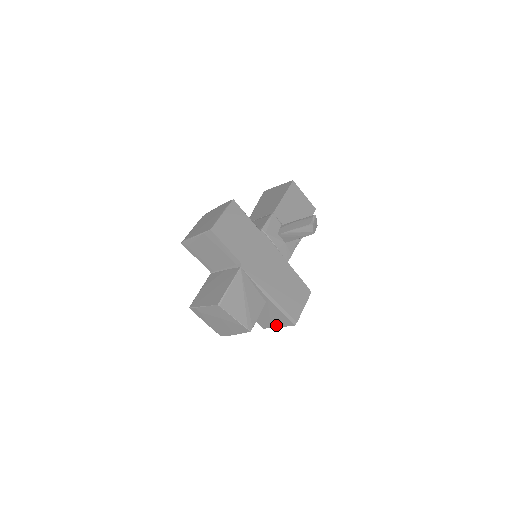
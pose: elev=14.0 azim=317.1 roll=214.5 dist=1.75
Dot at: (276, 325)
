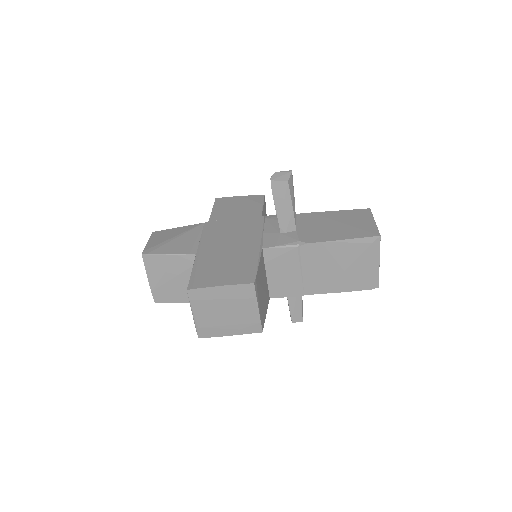
Dot at: occluded
